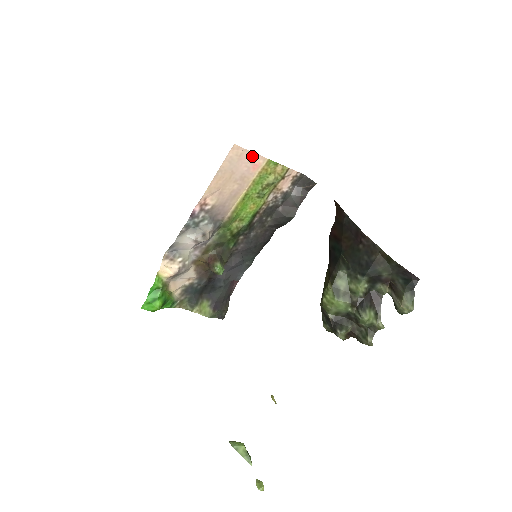
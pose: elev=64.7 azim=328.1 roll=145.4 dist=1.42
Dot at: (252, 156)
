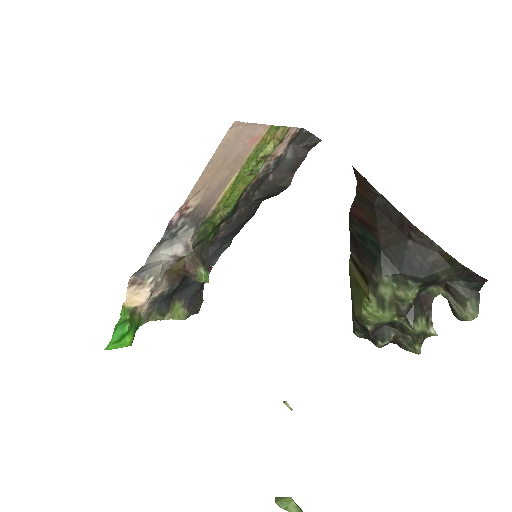
Dot at: (253, 128)
